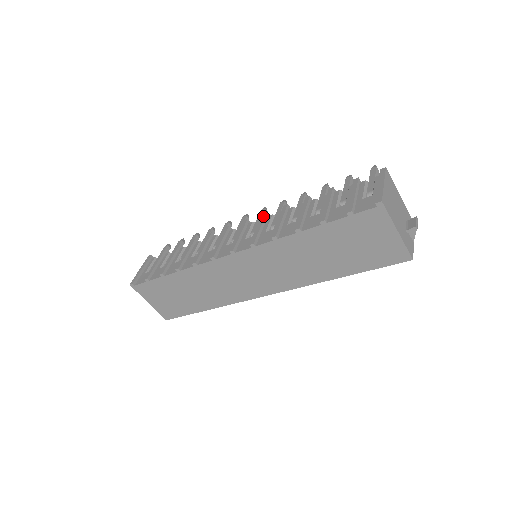
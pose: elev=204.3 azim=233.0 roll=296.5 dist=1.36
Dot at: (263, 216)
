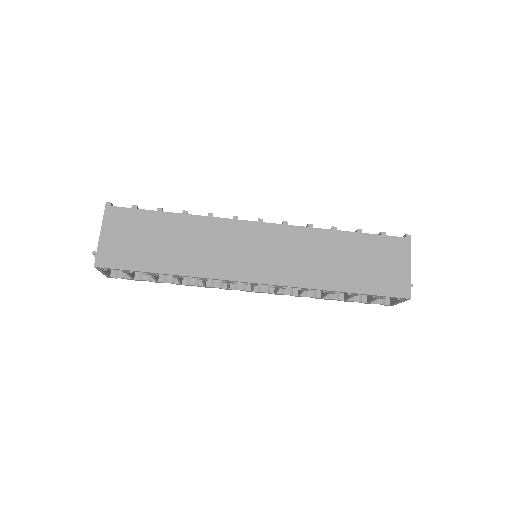
Dot at: occluded
